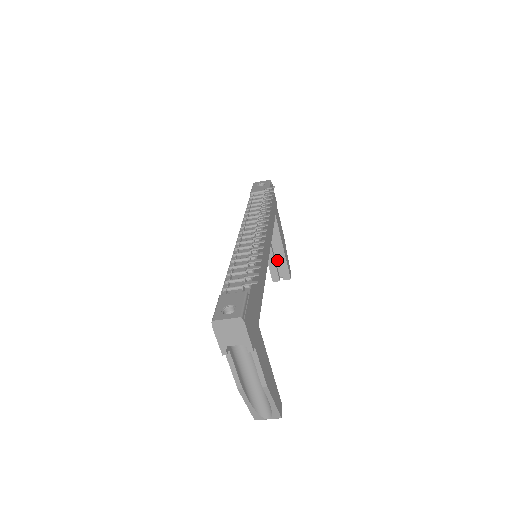
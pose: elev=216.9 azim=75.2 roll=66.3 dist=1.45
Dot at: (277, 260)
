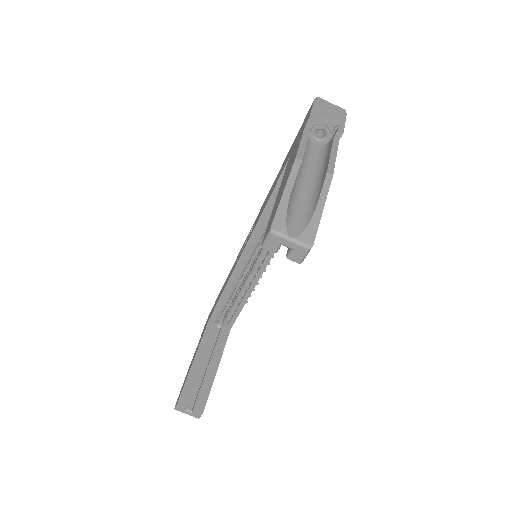
Dot at: (198, 383)
